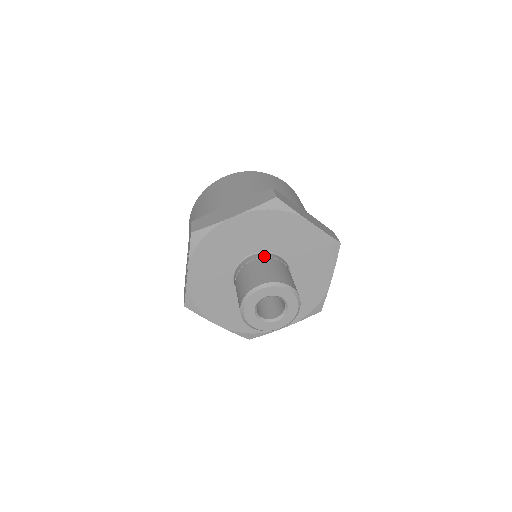
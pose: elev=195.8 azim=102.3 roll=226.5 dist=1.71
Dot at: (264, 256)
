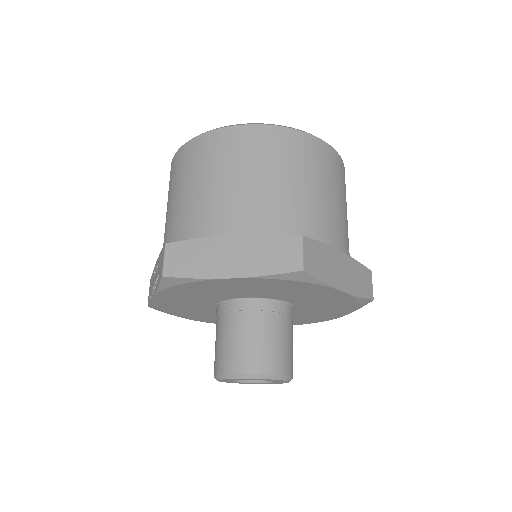
Dot at: (263, 308)
